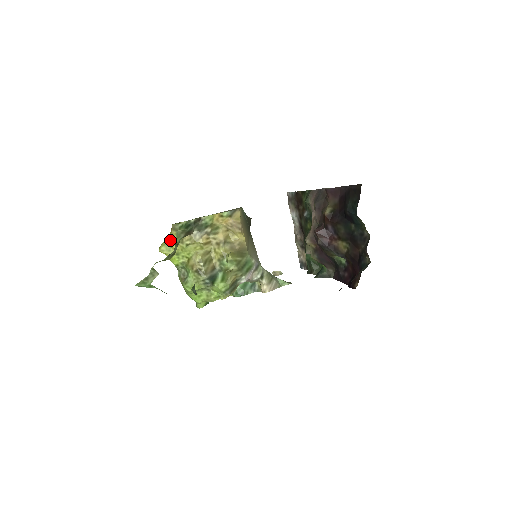
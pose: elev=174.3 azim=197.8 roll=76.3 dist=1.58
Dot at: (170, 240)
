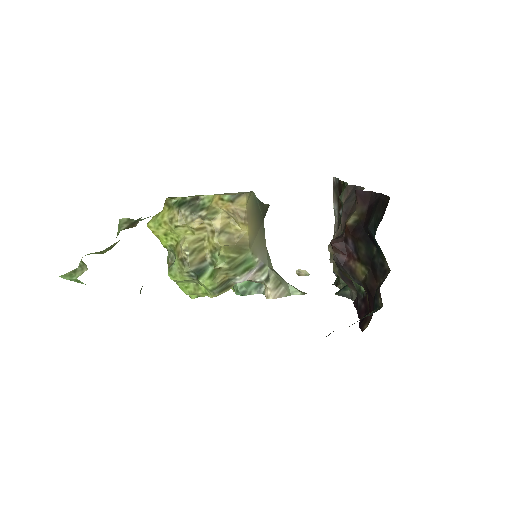
Dot at: (160, 216)
